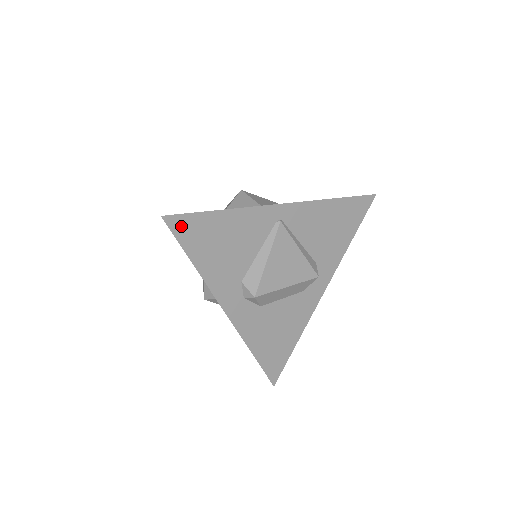
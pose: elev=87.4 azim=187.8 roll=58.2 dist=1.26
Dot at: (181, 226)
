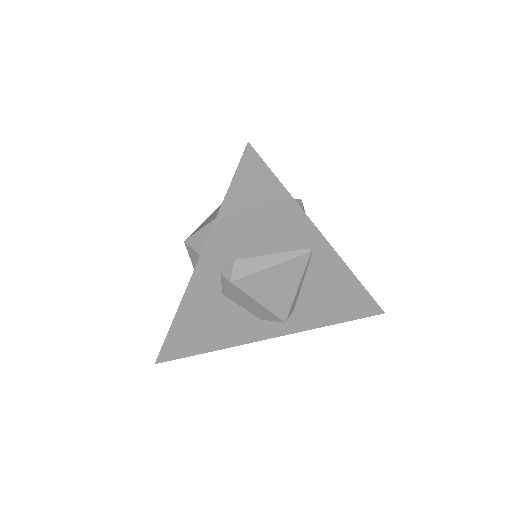
Dot at: (250, 167)
